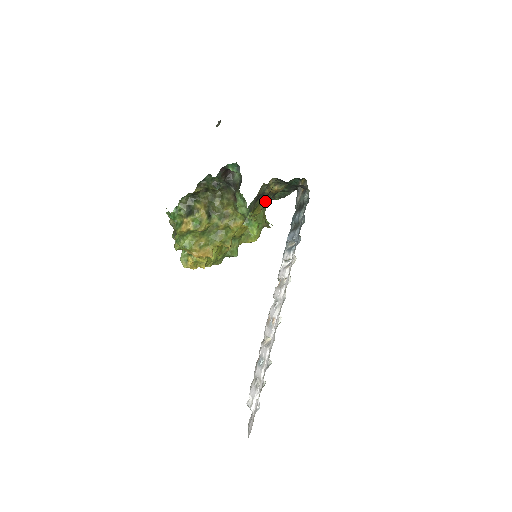
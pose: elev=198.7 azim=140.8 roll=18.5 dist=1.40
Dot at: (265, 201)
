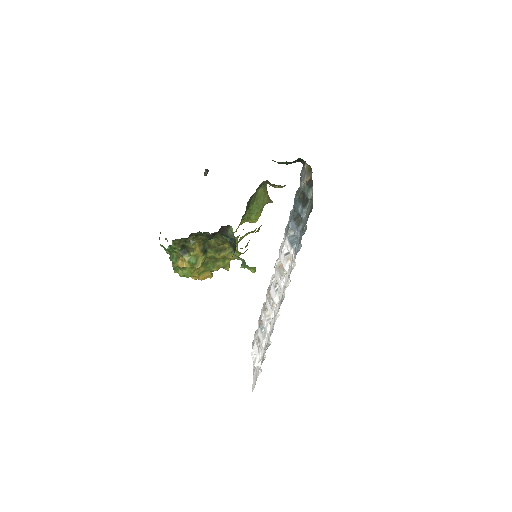
Dot at: occluded
